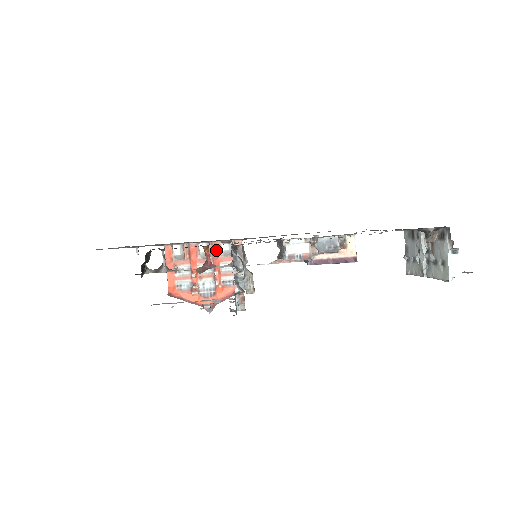
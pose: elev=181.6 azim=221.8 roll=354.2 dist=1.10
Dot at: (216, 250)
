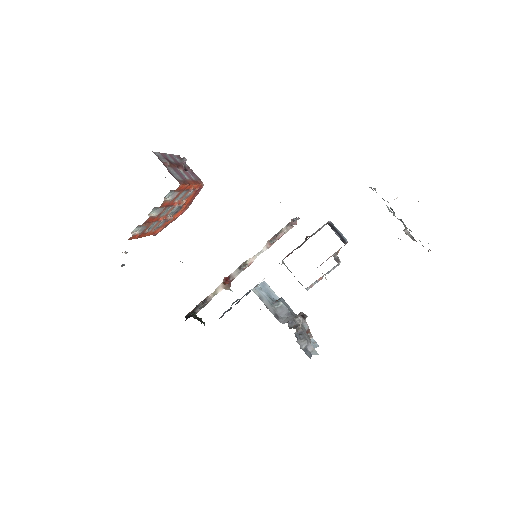
Dot at: (165, 204)
